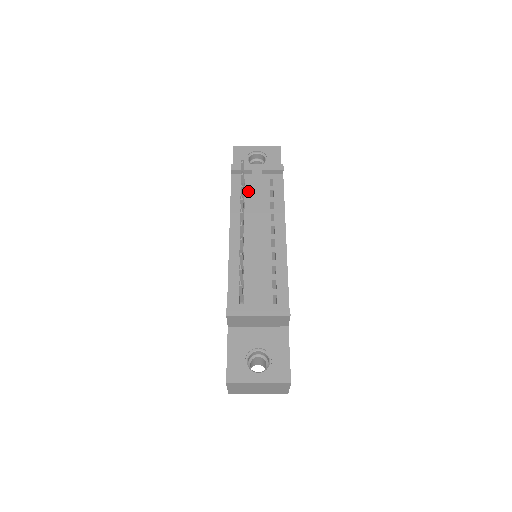
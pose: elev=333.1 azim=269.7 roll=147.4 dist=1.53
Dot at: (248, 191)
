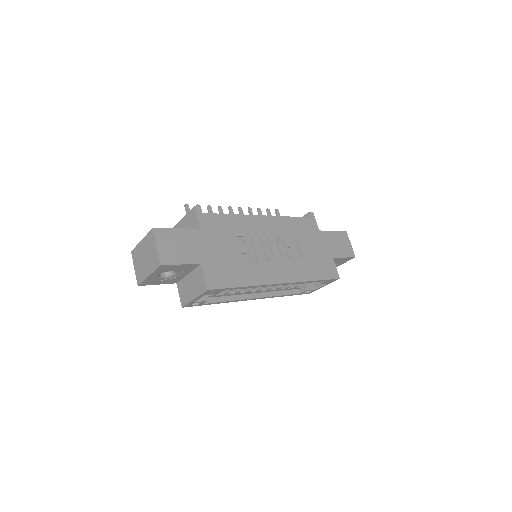
Dot at: occluded
